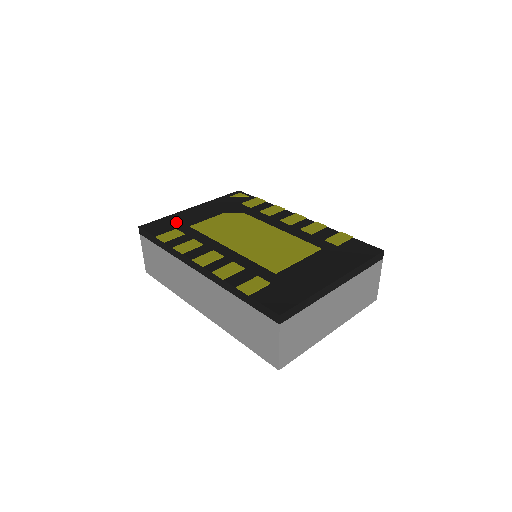
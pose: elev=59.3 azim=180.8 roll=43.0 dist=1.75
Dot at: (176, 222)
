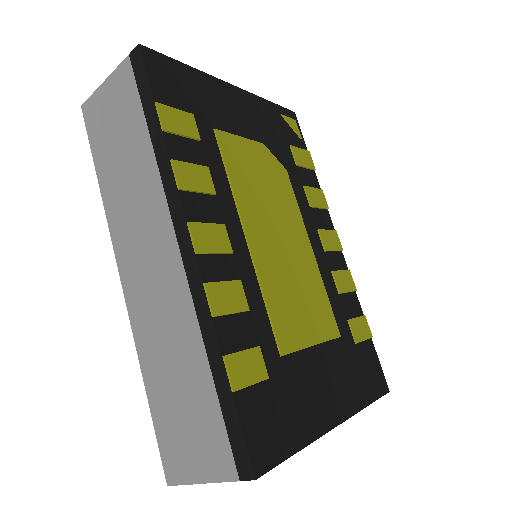
Dot at: (199, 96)
